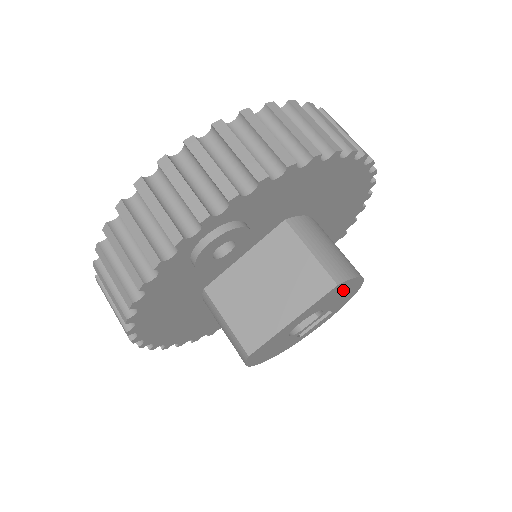
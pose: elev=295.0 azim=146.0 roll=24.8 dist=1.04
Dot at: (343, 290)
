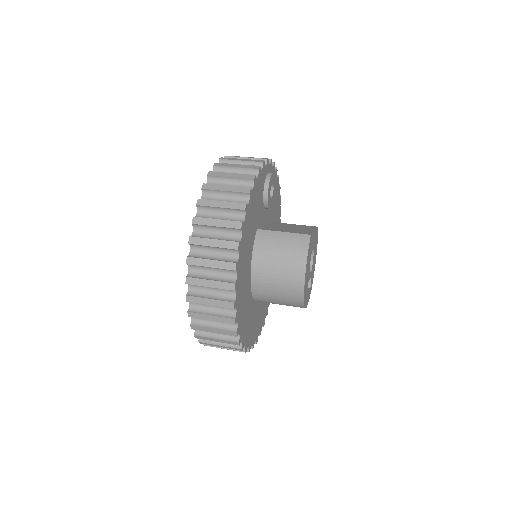
Dot at: occluded
